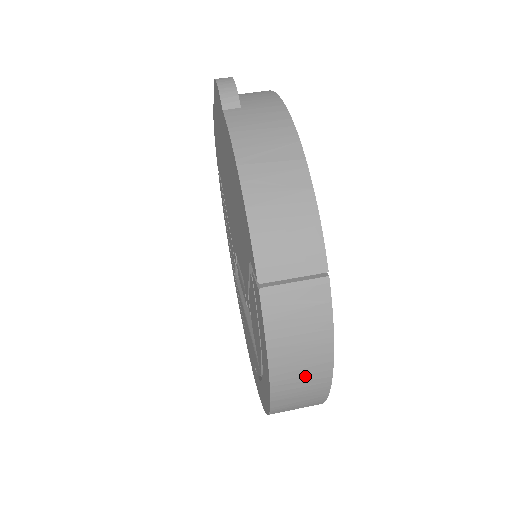
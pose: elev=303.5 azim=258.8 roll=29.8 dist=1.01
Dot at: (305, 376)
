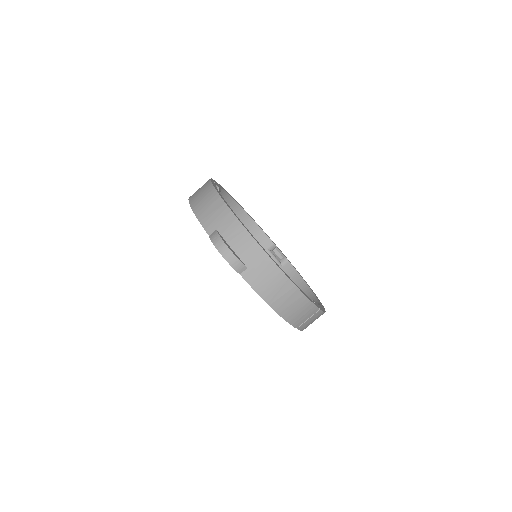
Dot at: occluded
